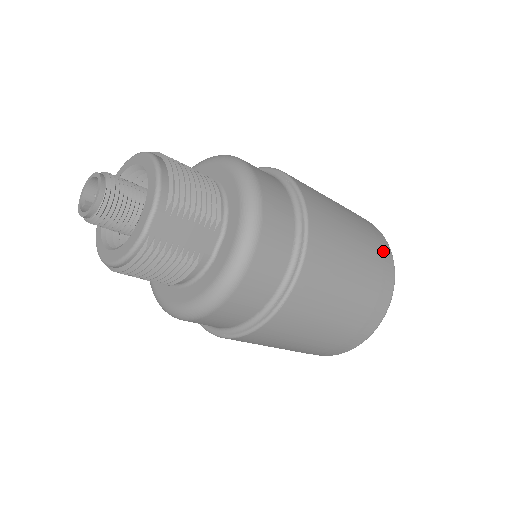
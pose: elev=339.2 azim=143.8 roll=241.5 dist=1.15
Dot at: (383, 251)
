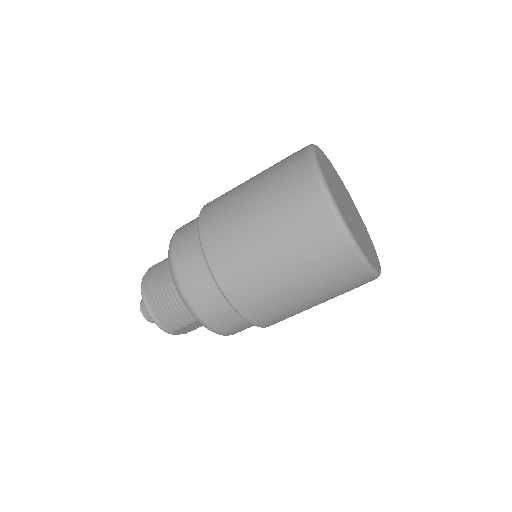
Dot at: (337, 261)
